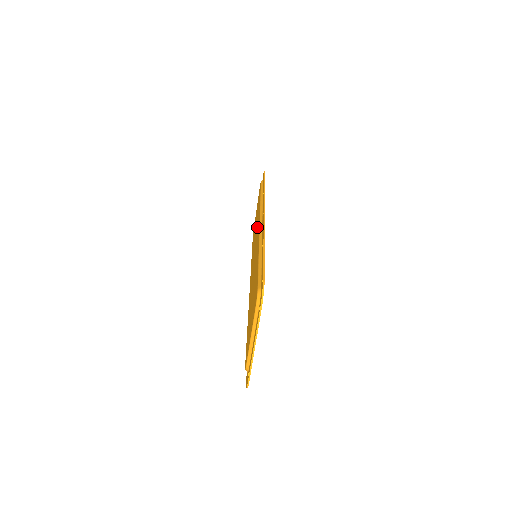
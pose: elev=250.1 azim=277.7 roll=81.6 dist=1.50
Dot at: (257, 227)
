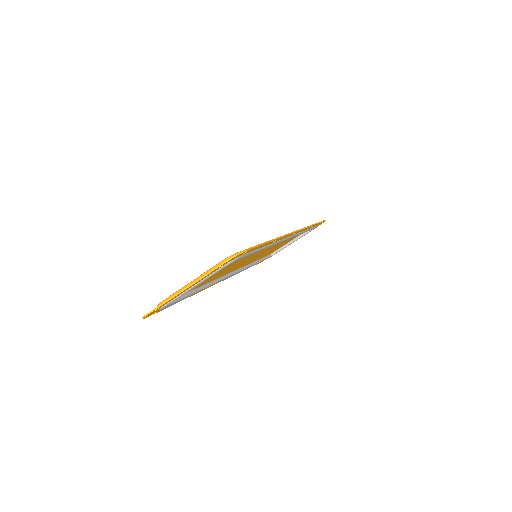
Dot at: occluded
